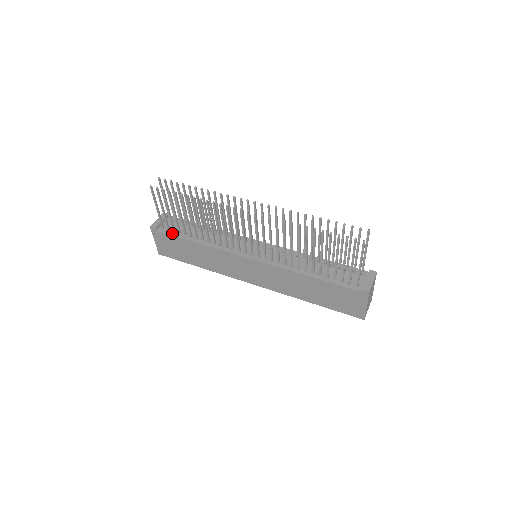
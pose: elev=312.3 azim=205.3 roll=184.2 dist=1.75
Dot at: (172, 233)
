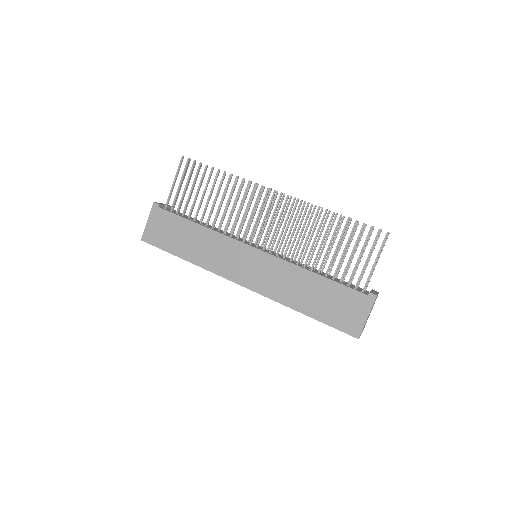
Dot at: (175, 213)
